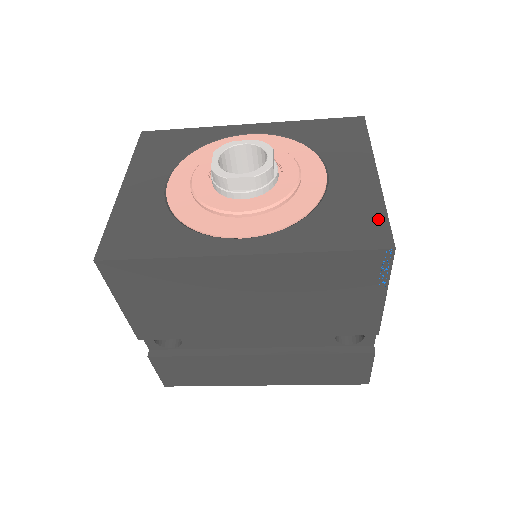
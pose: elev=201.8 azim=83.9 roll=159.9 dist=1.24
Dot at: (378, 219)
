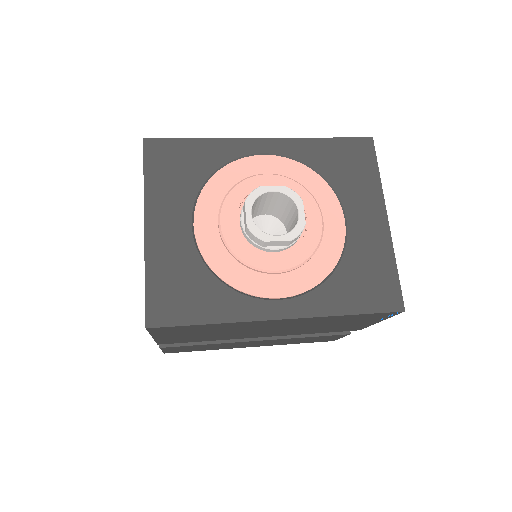
Dot at: (391, 278)
